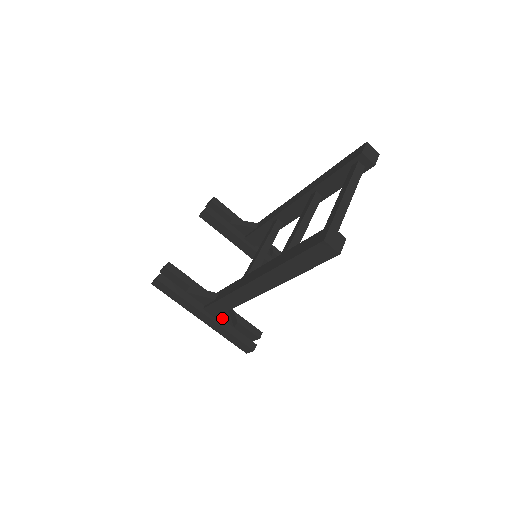
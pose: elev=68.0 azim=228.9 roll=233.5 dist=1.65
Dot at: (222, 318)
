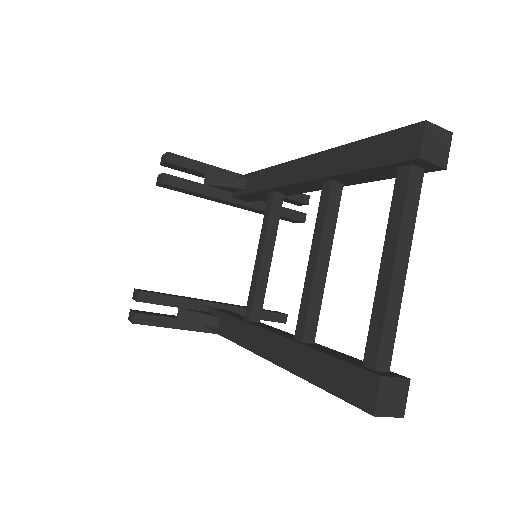
Dot at: occluded
